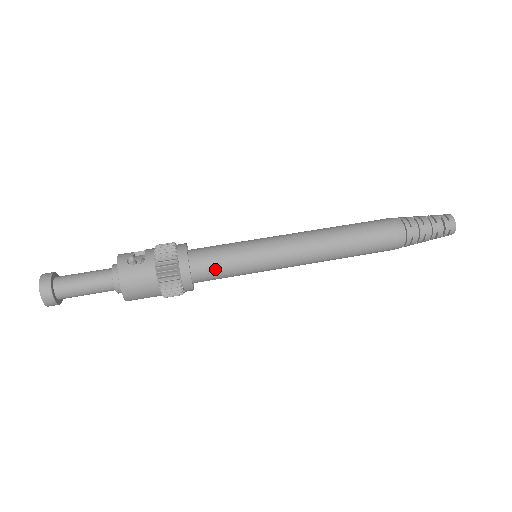
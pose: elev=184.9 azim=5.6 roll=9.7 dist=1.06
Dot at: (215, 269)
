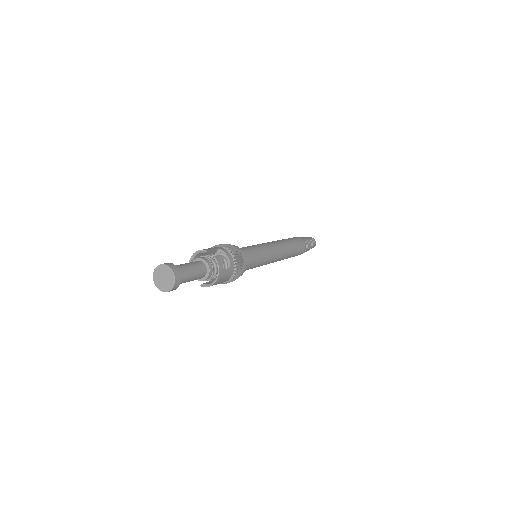
Dot at: (248, 269)
